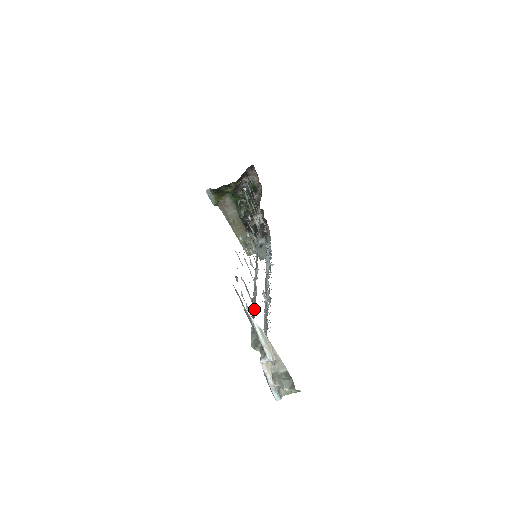
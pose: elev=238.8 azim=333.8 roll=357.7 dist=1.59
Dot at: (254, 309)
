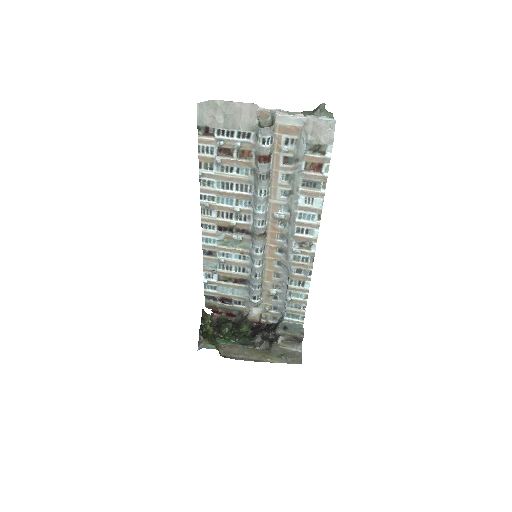
Dot at: (256, 169)
